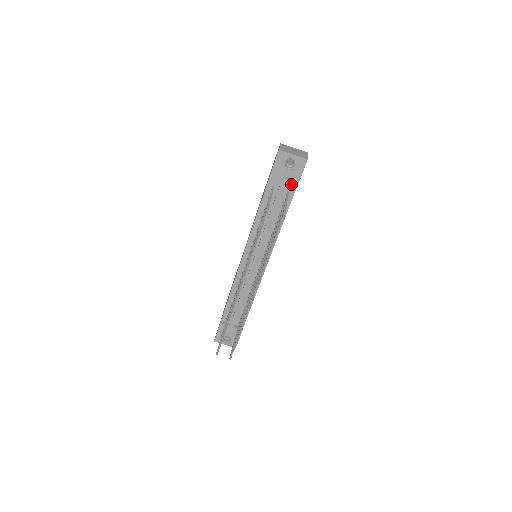
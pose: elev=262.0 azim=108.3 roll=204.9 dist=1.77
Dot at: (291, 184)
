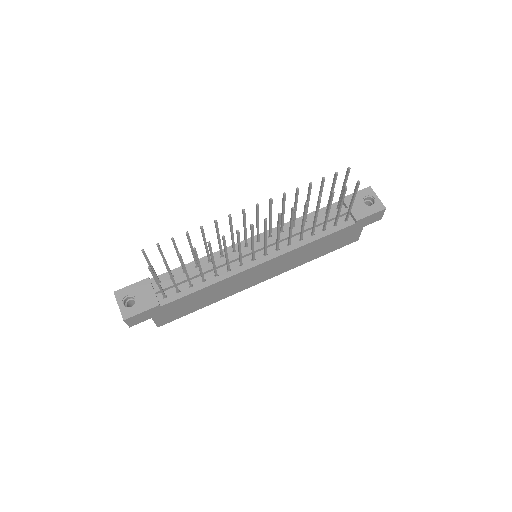
Dot at: (356, 214)
